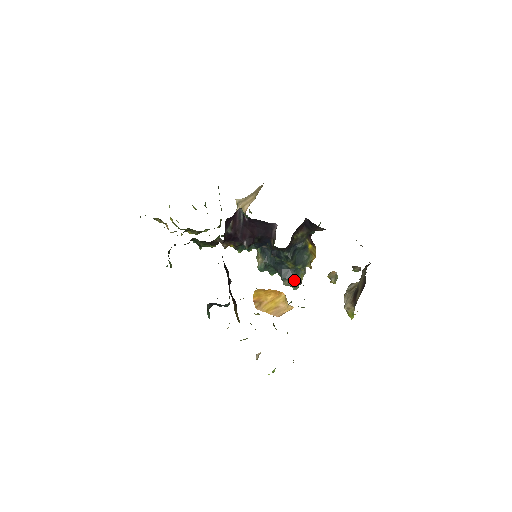
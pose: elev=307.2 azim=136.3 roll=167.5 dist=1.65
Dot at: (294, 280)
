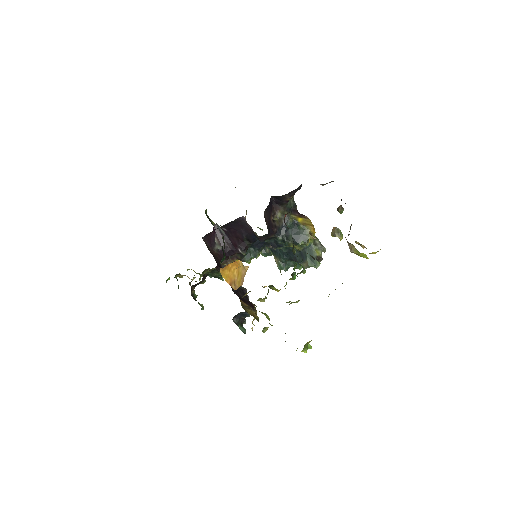
Dot at: (310, 259)
